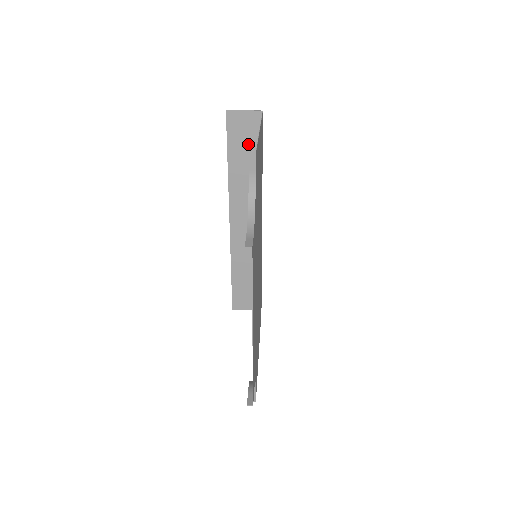
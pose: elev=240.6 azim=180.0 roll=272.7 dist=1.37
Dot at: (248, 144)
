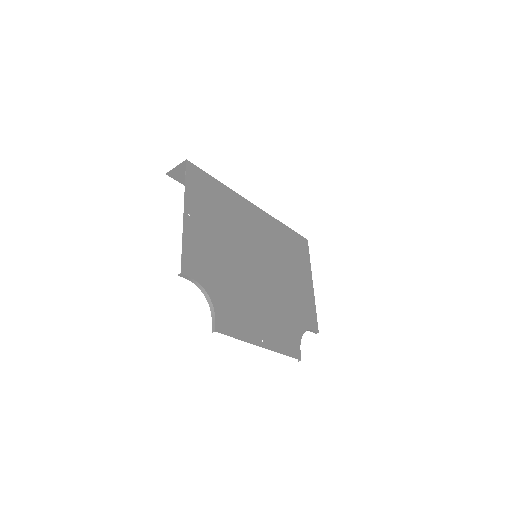
Dot at: occluded
